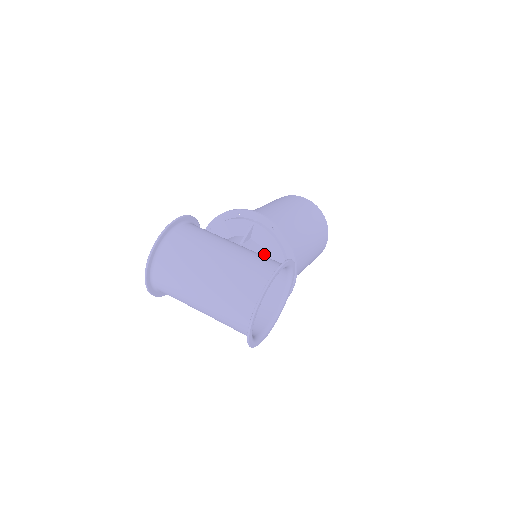
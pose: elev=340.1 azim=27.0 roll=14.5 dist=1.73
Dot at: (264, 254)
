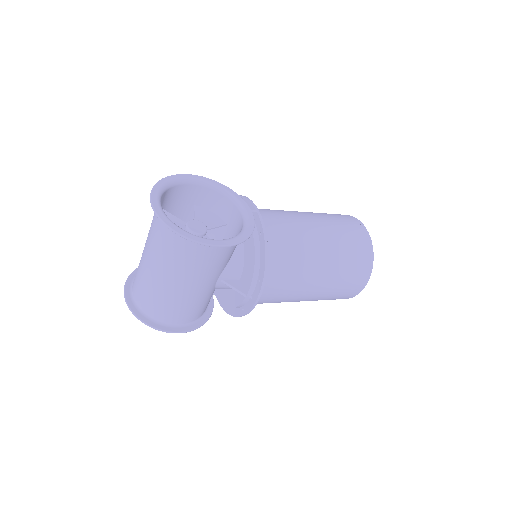
Dot at: occluded
